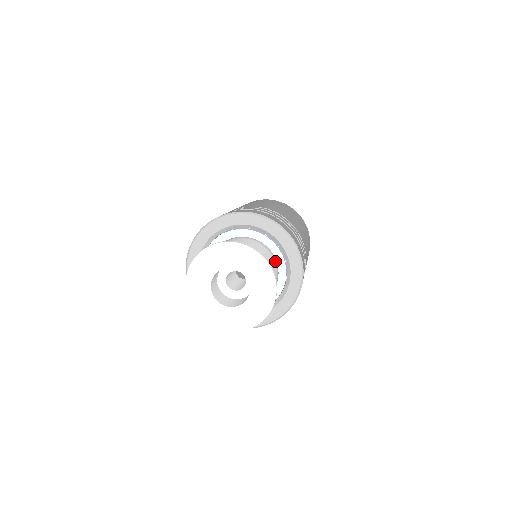
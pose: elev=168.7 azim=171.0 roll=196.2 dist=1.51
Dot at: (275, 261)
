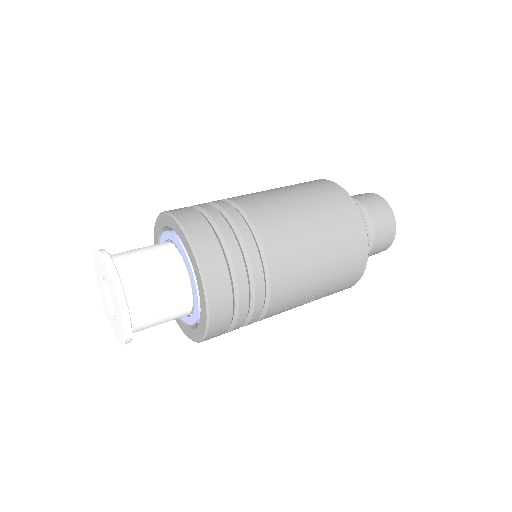
Dot at: occluded
